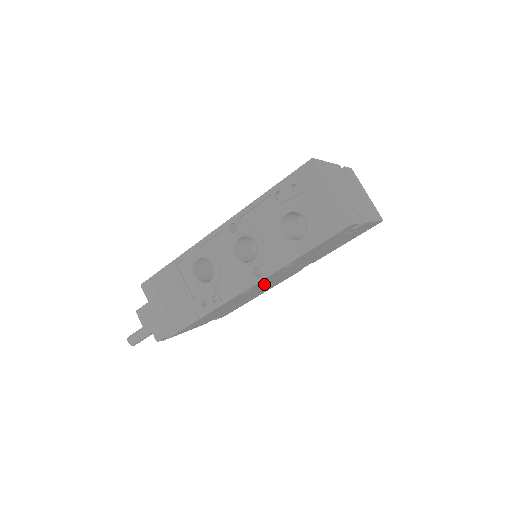
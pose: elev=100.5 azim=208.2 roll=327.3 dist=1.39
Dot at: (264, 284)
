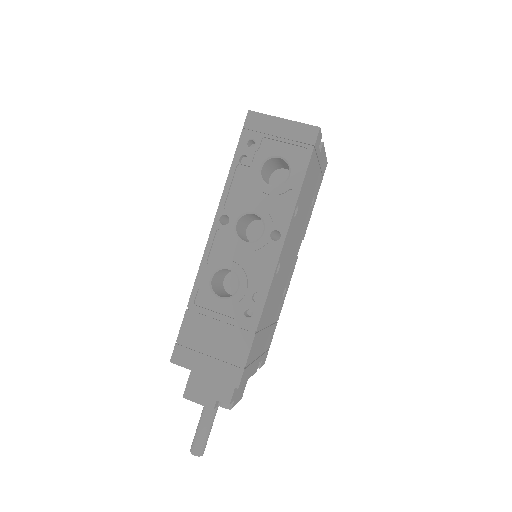
Dot at: (284, 264)
